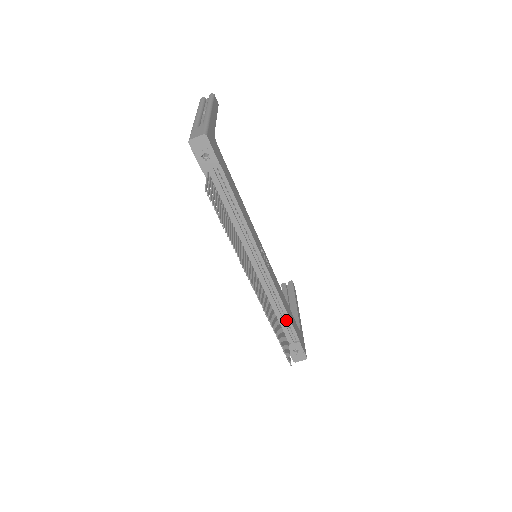
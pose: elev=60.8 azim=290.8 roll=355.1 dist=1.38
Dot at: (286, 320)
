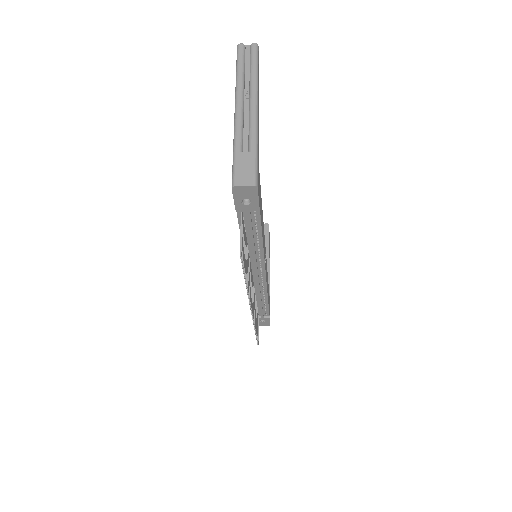
Dot at: (264, 305)
